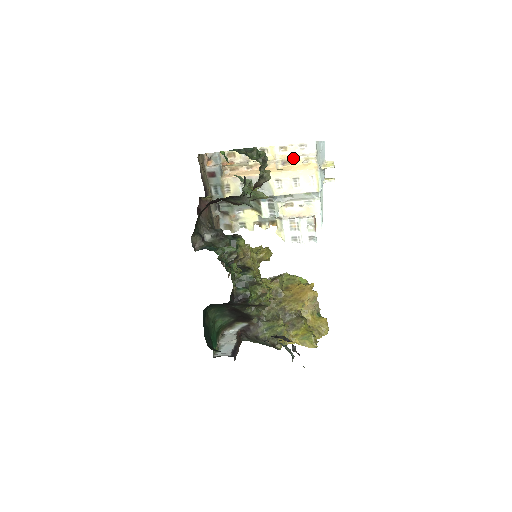
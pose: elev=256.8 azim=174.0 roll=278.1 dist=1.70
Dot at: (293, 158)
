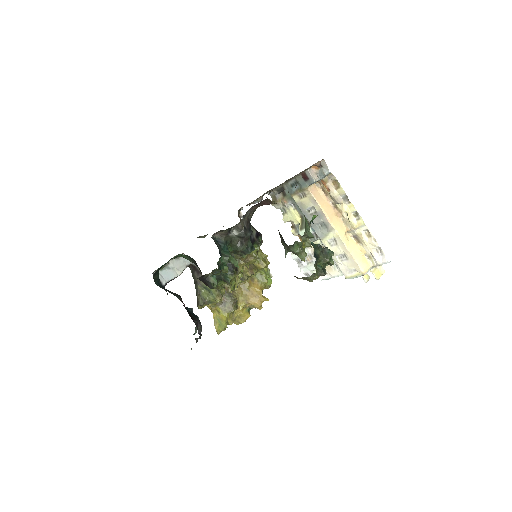
Dot at: (364, 245)
